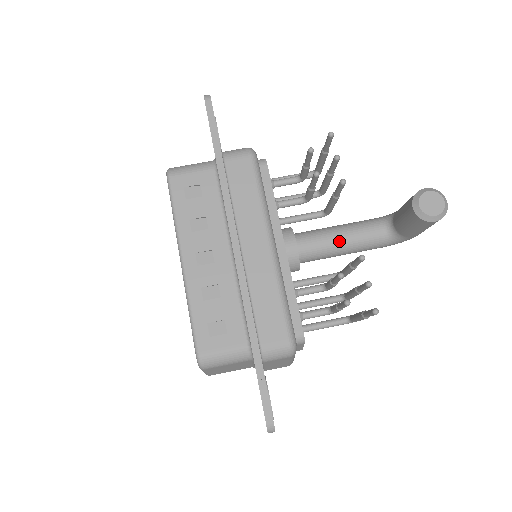
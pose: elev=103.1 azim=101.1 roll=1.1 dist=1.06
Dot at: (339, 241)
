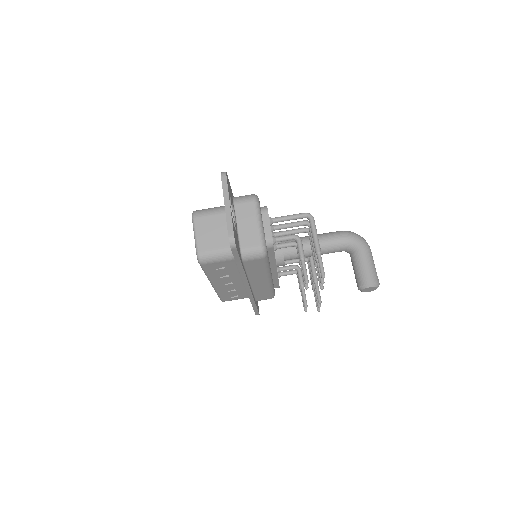
Dot at: occluded
